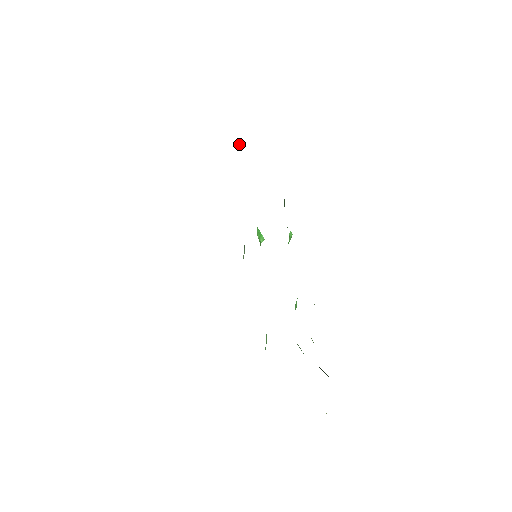
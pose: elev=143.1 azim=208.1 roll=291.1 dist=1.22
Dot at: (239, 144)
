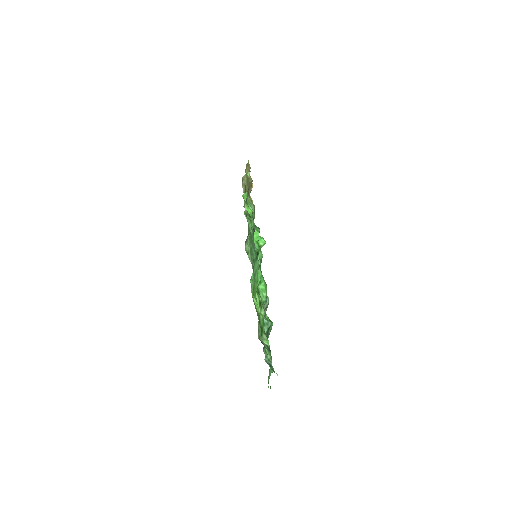
Dot at: occluded
